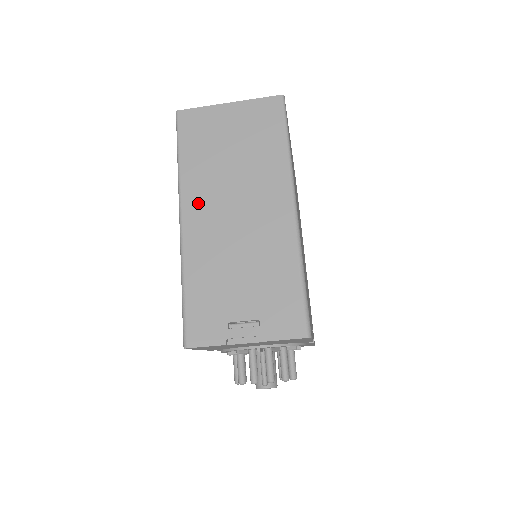
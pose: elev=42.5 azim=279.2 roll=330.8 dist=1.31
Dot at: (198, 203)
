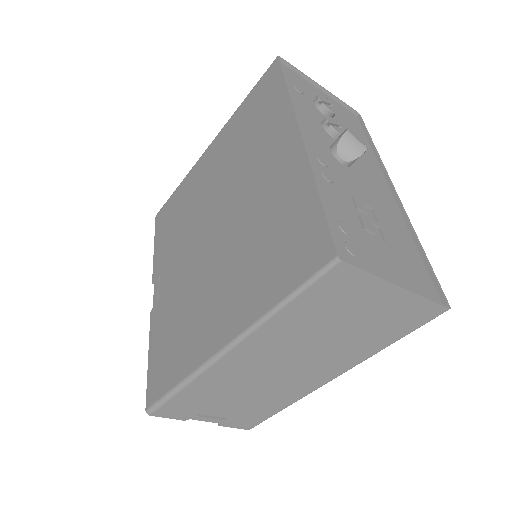
Dot at: (257, 349)
